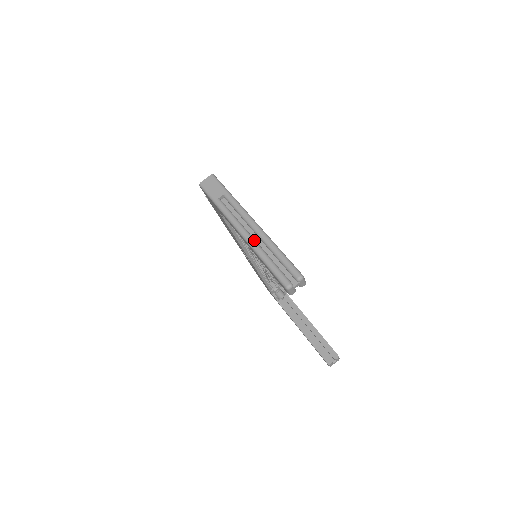
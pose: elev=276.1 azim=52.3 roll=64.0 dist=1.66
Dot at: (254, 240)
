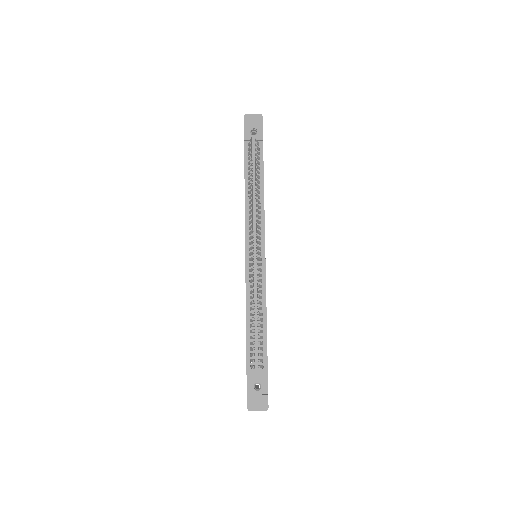
Dot at: occluded
